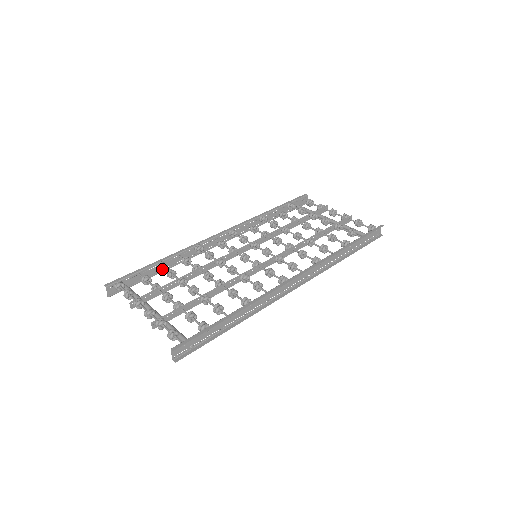
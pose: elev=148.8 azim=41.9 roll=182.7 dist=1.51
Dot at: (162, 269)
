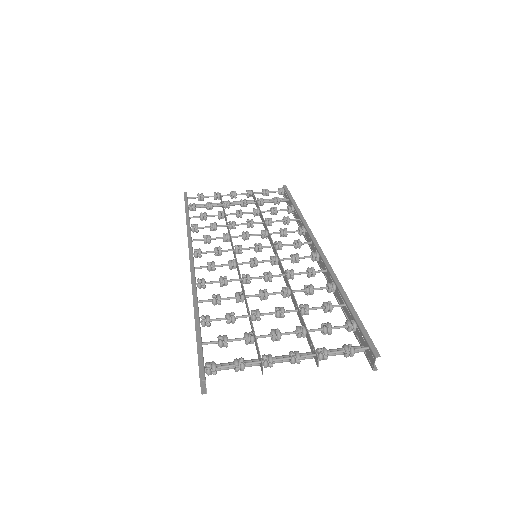
Dot at: (210, 323)
